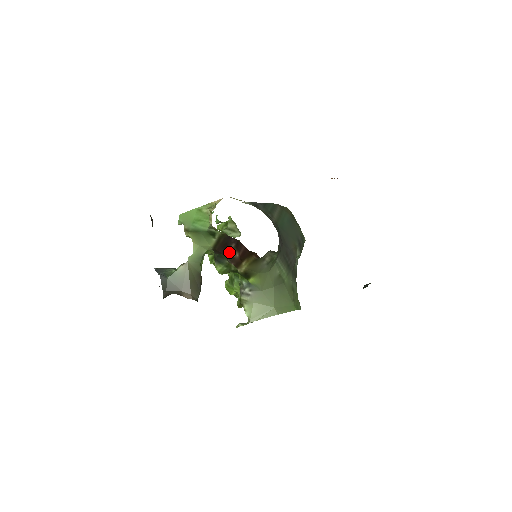
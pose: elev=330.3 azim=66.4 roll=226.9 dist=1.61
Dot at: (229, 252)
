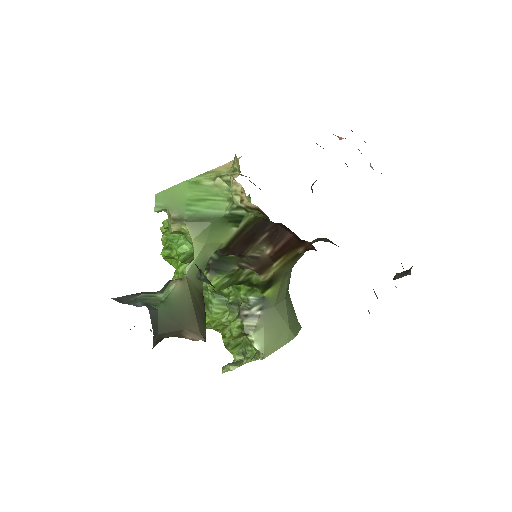
Dot at: (251, 249)
